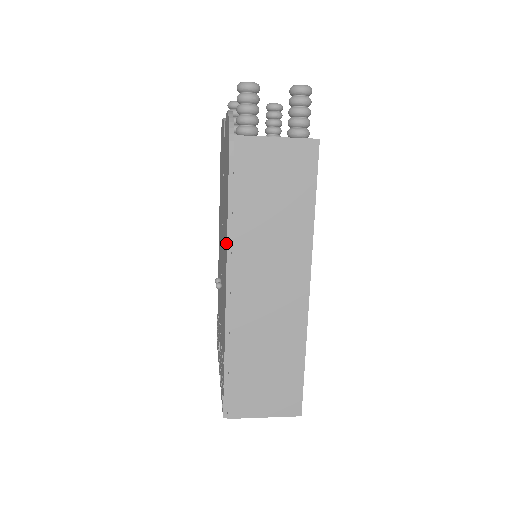
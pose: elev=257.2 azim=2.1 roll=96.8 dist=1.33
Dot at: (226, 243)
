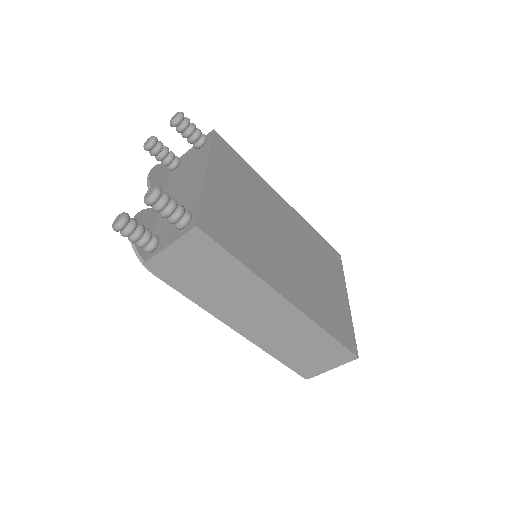
Dot at: occluded
